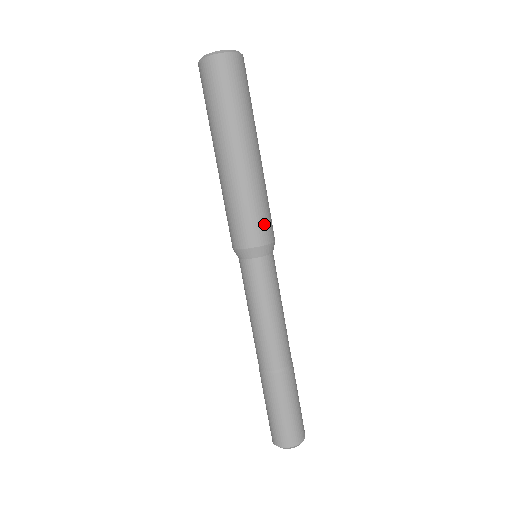
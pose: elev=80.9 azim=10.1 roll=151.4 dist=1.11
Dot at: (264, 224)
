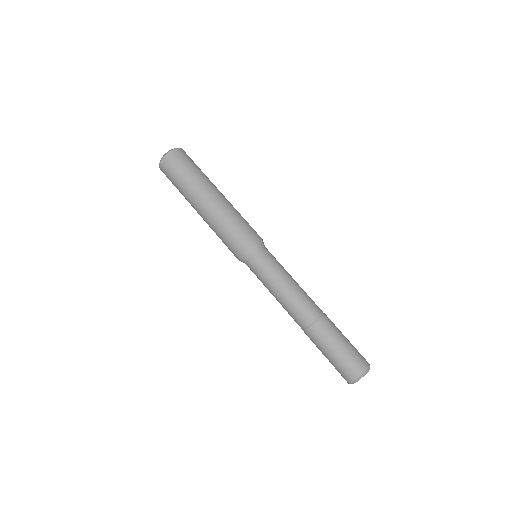
Dot at: (240, 235)
